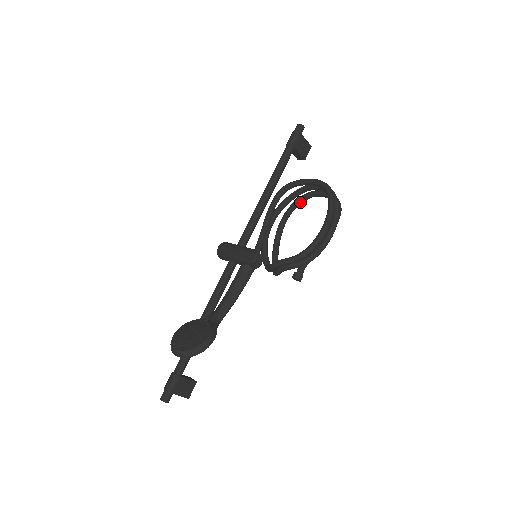
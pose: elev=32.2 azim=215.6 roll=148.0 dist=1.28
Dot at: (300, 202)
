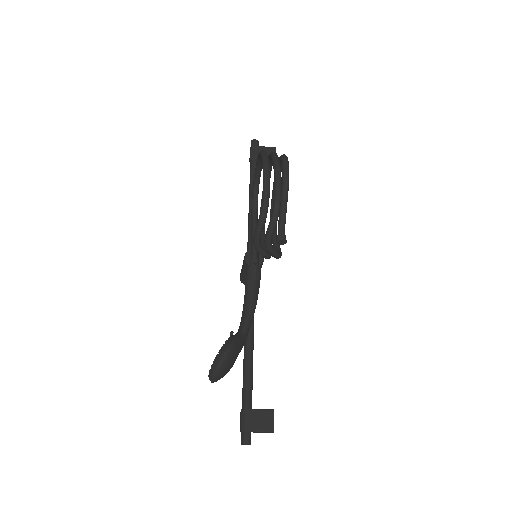
Dot at: occluded
